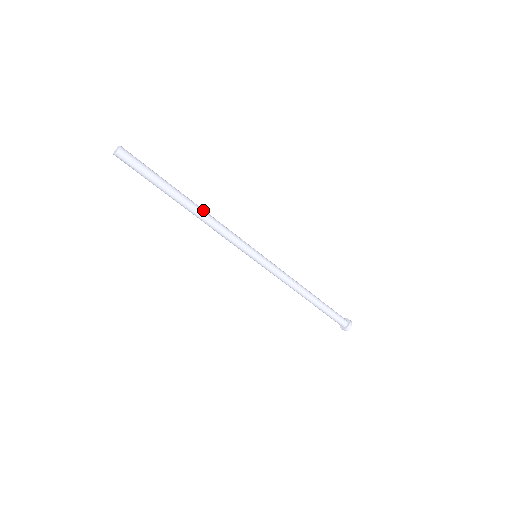
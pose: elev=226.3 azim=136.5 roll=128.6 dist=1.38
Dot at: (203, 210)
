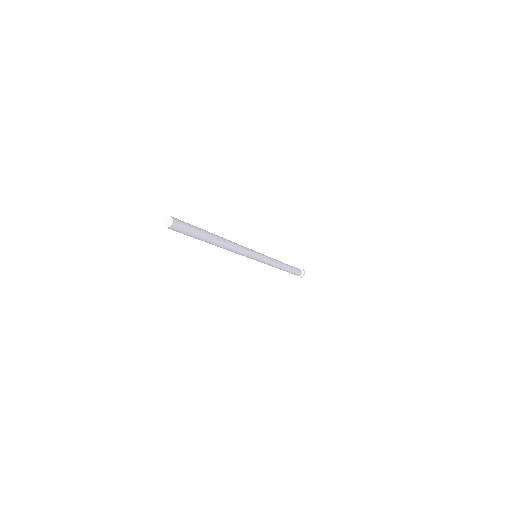
Dot at: (227, 247)
